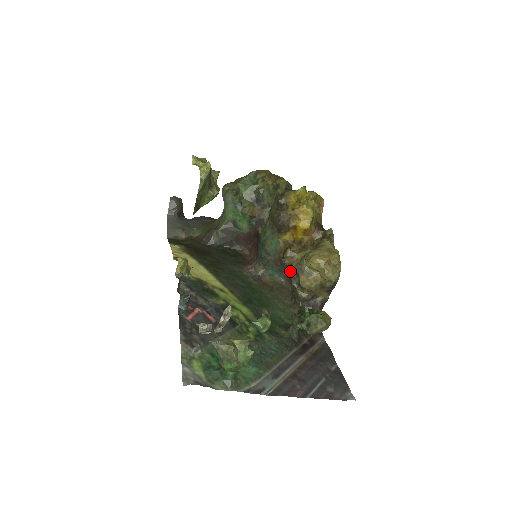
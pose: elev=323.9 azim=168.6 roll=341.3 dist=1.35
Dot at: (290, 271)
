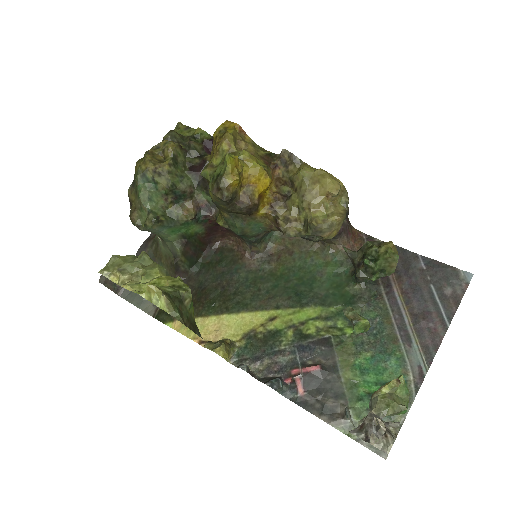
Dot at: occluded
